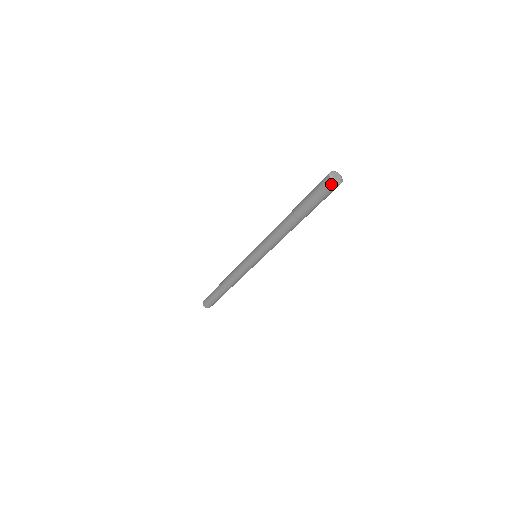
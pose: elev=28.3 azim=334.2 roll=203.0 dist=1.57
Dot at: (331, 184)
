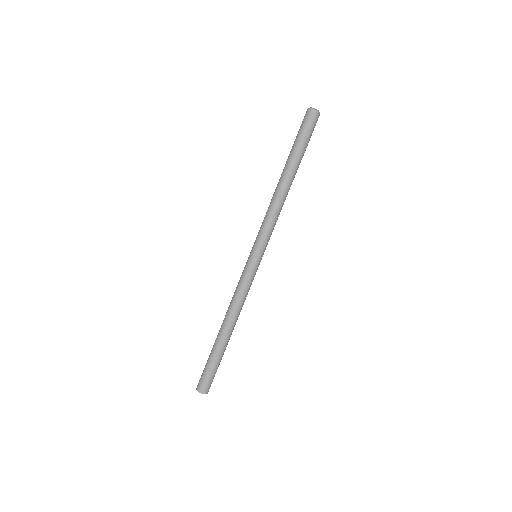
Dot at: (309, 111)
